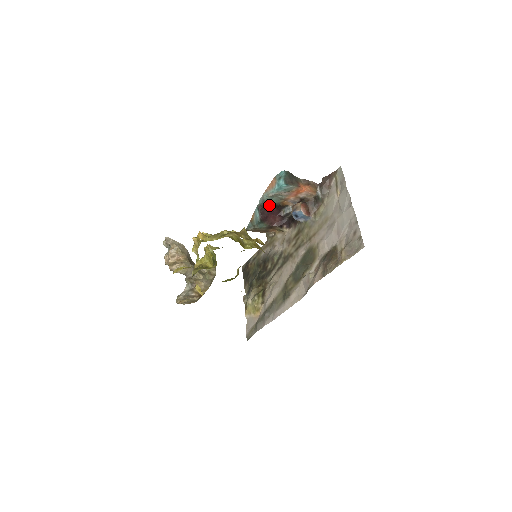
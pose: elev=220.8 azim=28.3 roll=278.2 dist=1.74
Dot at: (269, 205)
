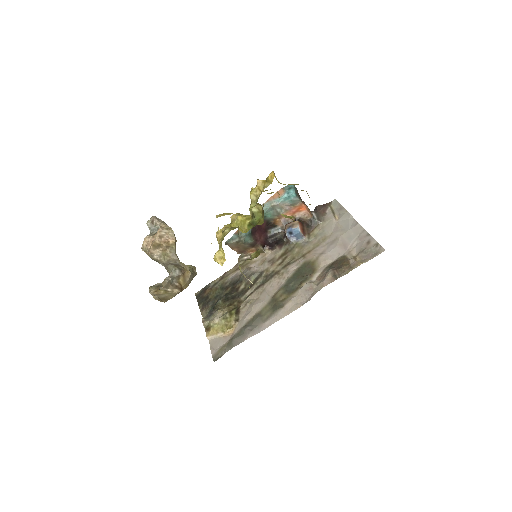
Dot at: occluded
